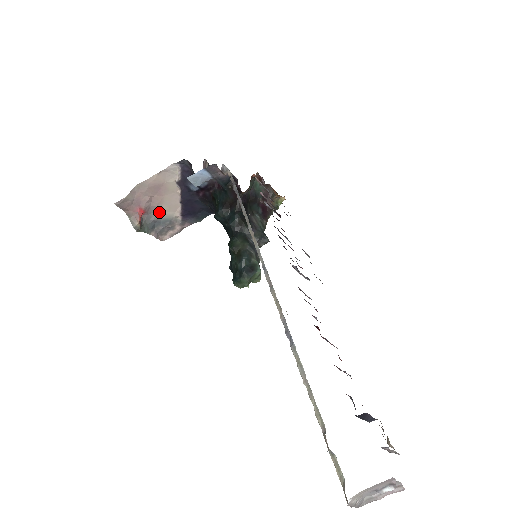
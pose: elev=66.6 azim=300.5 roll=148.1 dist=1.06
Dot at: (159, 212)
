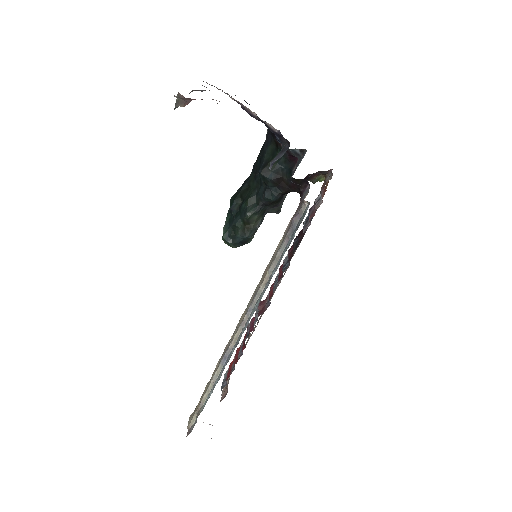
Dot at: occluded
